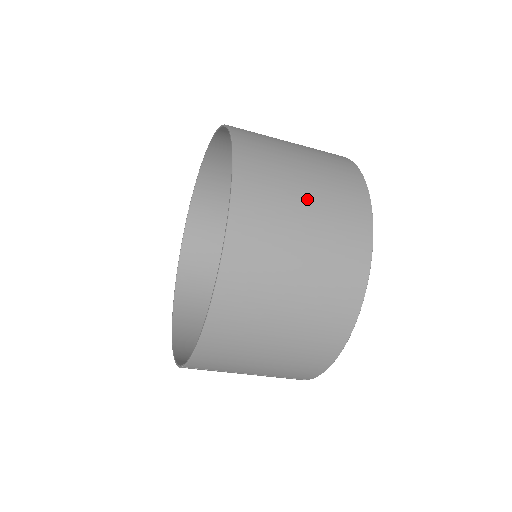
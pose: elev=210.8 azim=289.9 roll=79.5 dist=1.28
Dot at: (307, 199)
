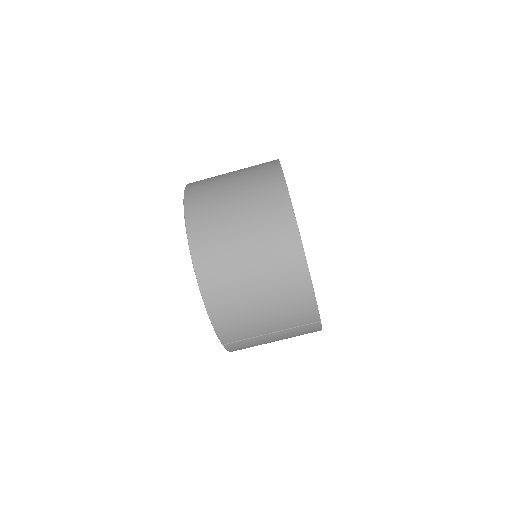
Dot at: (235, 195)
